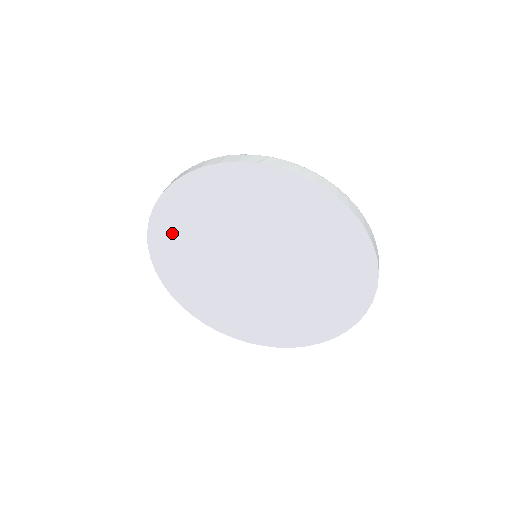
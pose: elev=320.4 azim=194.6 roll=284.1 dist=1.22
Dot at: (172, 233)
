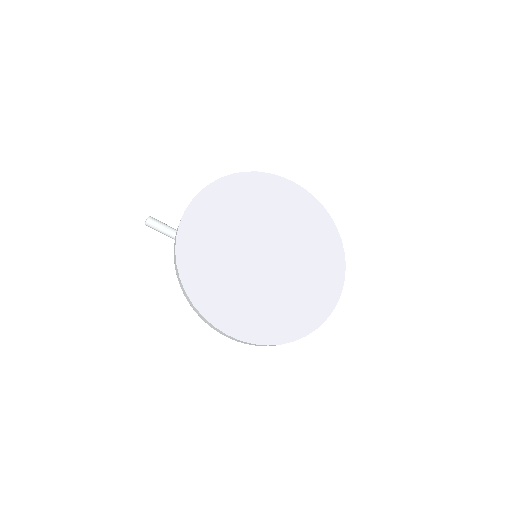
Dot at: (228, 195)
